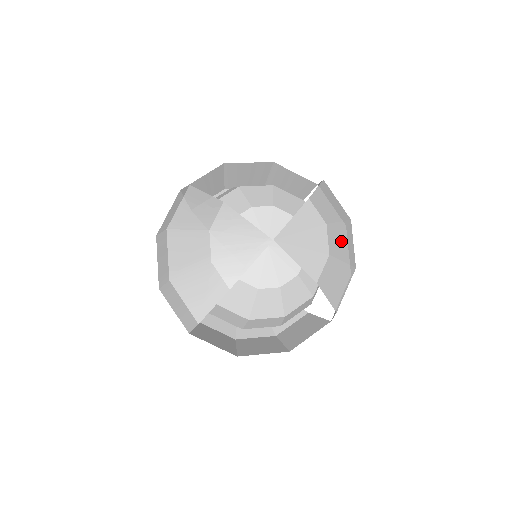
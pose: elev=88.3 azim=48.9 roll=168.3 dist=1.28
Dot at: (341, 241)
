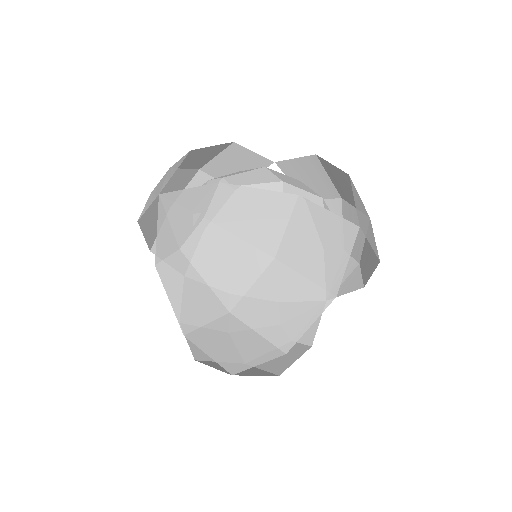
Dot at: (222, 258)
